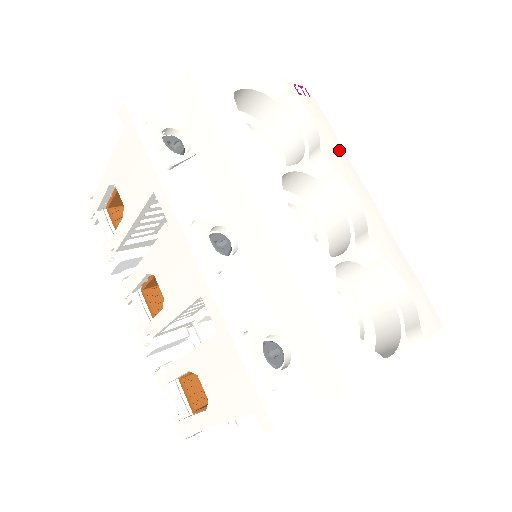
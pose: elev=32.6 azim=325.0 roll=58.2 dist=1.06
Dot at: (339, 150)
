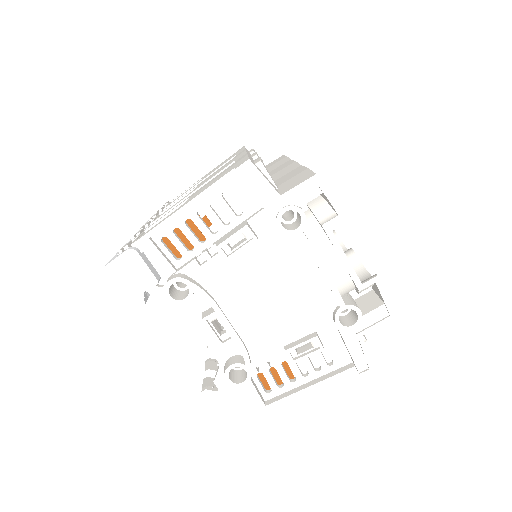
Dot at: occluded
